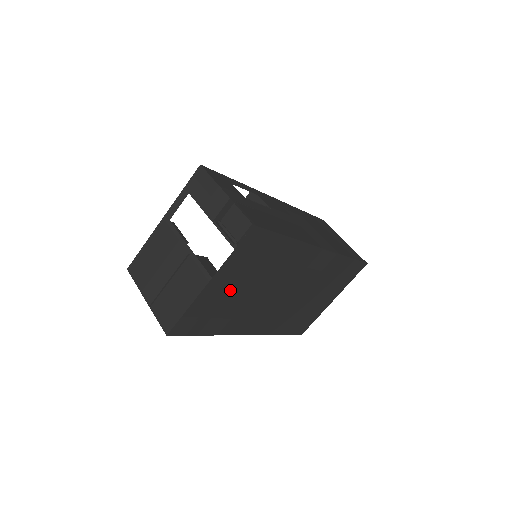
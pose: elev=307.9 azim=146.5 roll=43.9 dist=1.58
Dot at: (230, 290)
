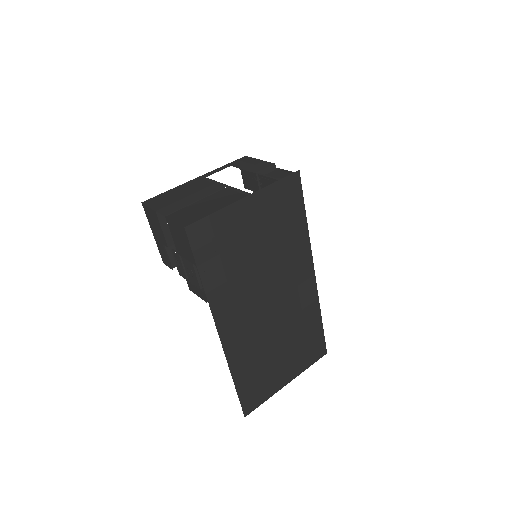
Dot at: (249, 232)
